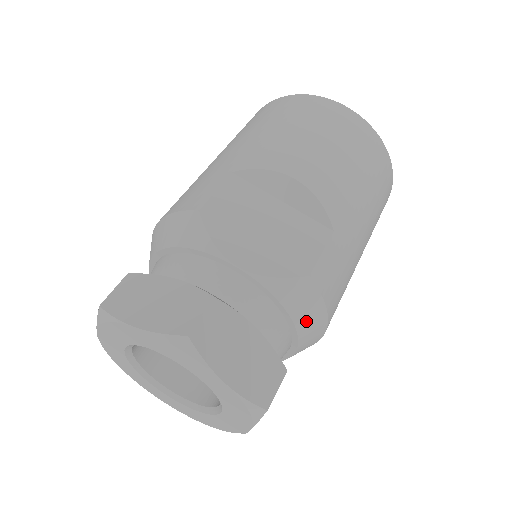
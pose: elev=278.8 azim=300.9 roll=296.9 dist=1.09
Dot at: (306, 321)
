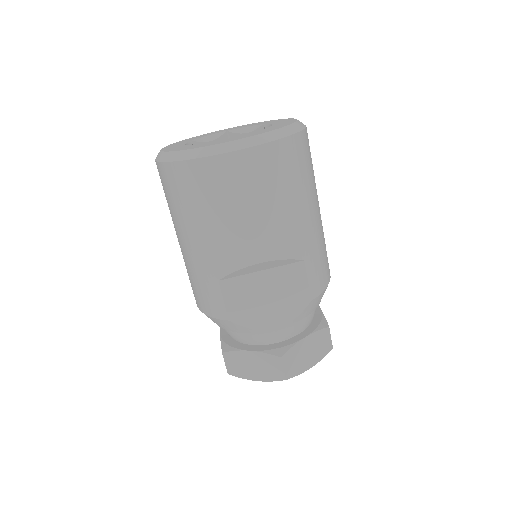
Dot at: occluded
